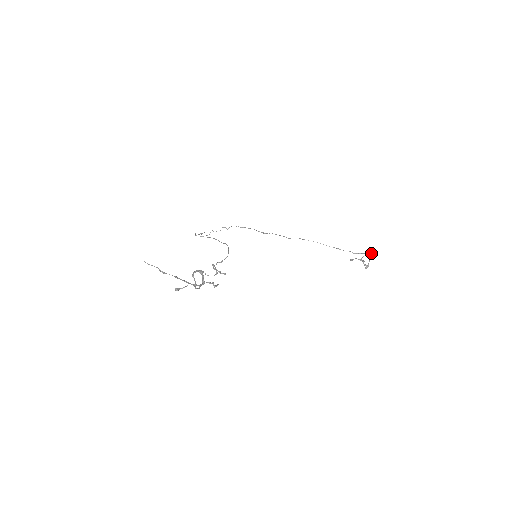
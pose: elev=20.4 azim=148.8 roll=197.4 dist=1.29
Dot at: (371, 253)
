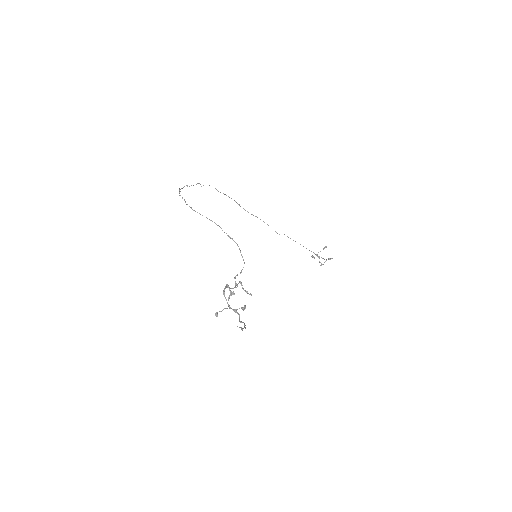
Dot at: occluded
